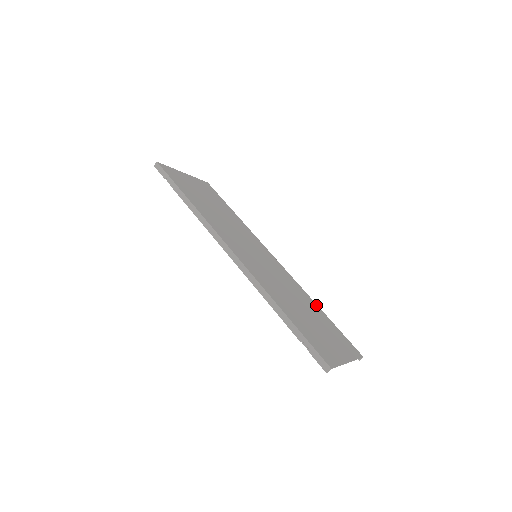
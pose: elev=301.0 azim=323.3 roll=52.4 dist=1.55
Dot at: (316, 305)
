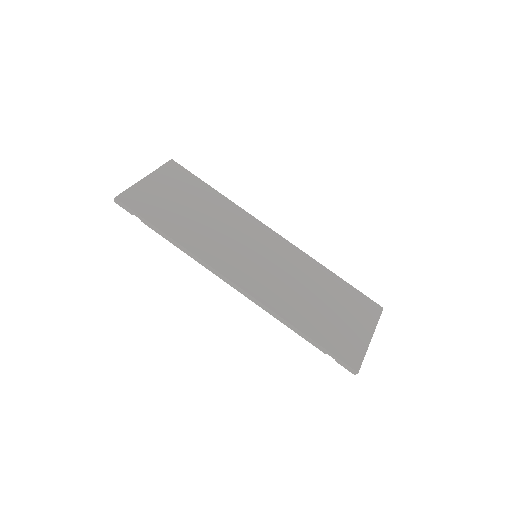
Dot at: (328, 271)
